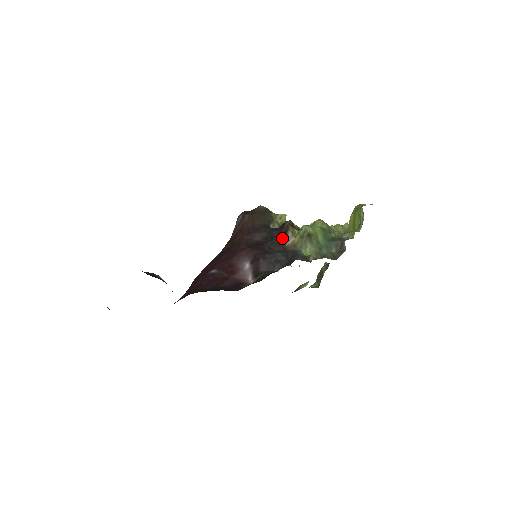
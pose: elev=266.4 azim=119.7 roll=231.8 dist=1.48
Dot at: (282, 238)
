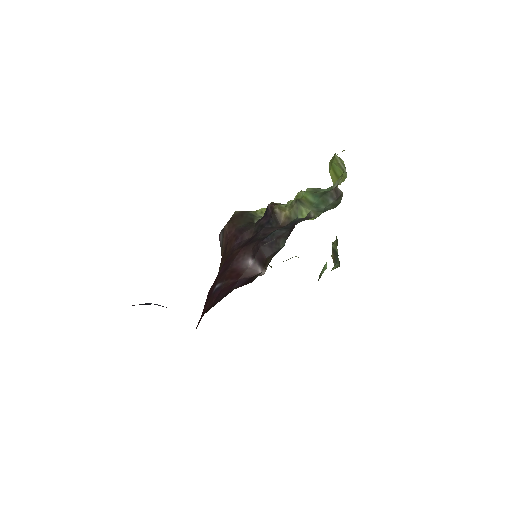
Dot at: (272, 220)
